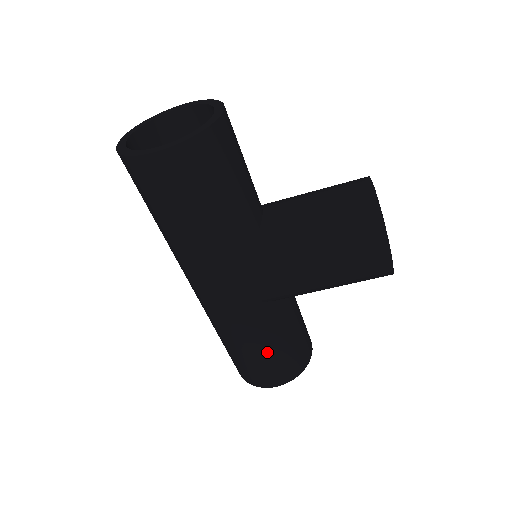
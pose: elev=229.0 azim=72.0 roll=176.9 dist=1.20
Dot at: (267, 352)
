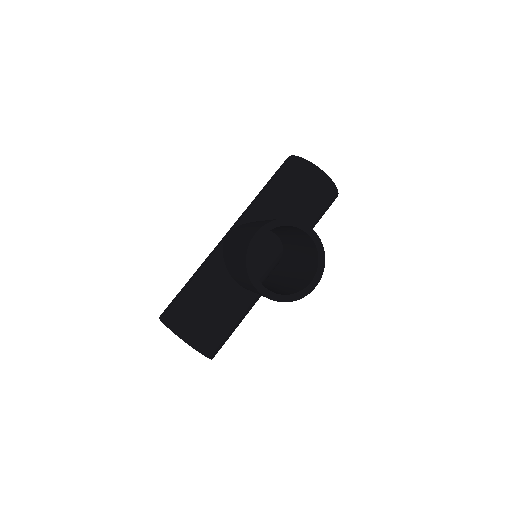
Dot at: occluded
